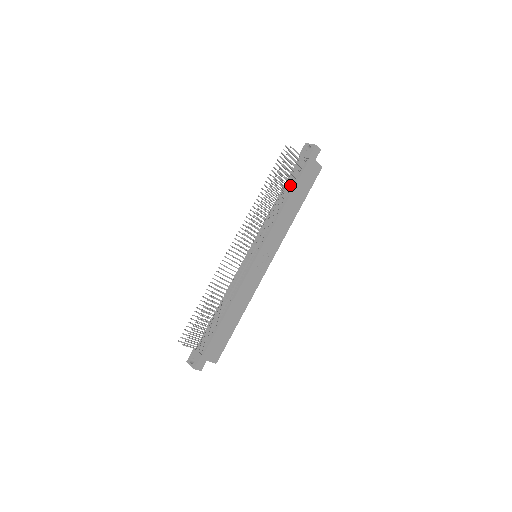
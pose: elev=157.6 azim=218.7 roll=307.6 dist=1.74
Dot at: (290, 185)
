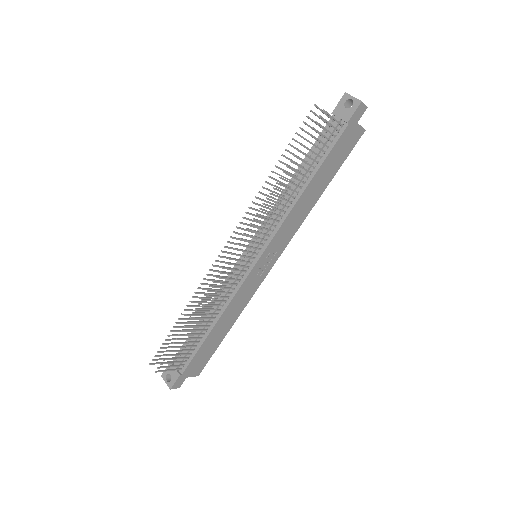
Dot at: (314, 161)
